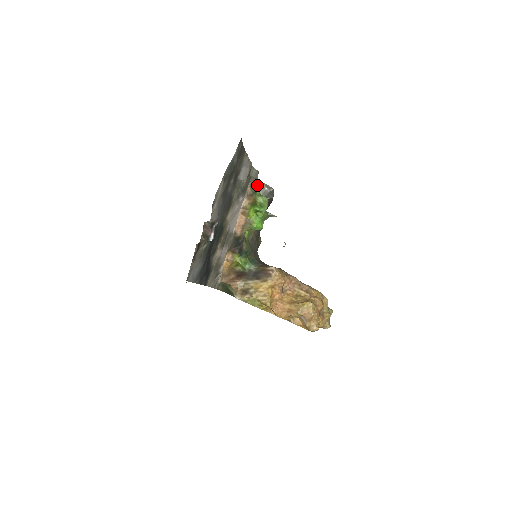
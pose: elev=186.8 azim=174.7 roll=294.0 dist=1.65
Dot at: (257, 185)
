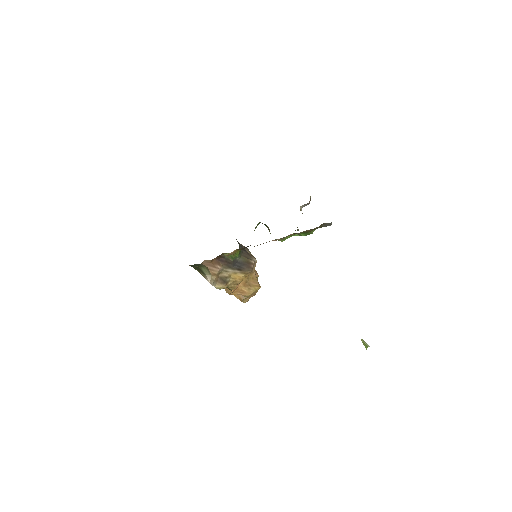
Dot at: (327, 225)
